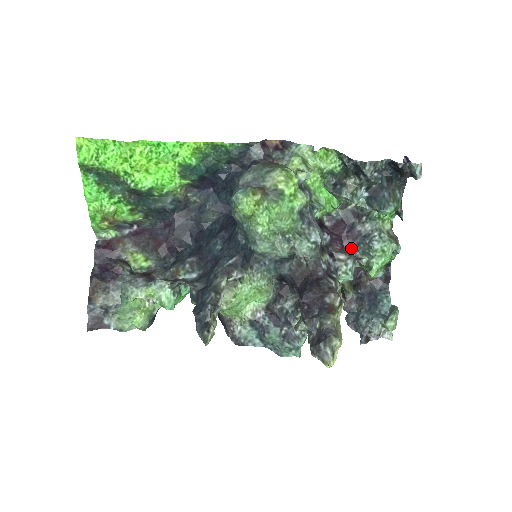
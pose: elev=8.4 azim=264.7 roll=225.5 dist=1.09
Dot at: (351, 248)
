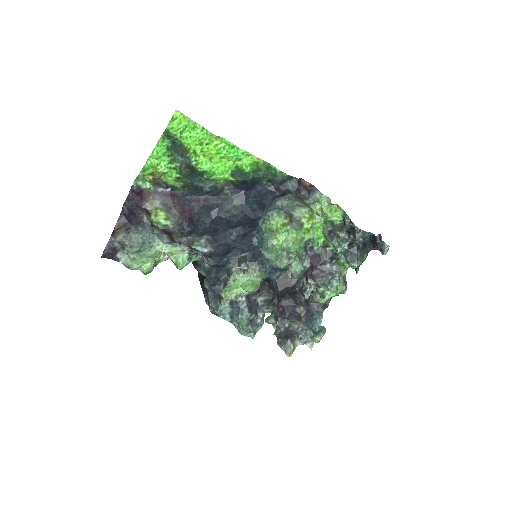
Dot at: (316, 277)
